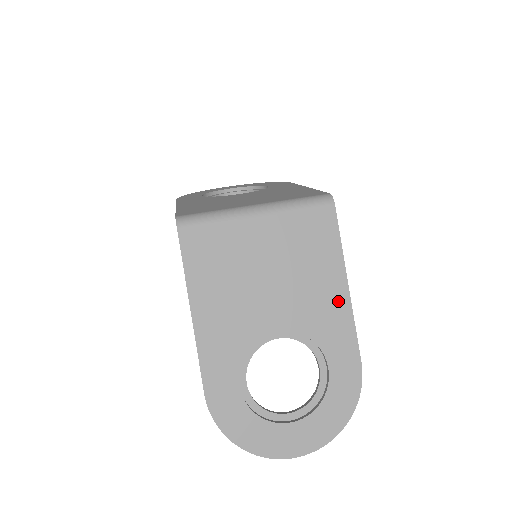
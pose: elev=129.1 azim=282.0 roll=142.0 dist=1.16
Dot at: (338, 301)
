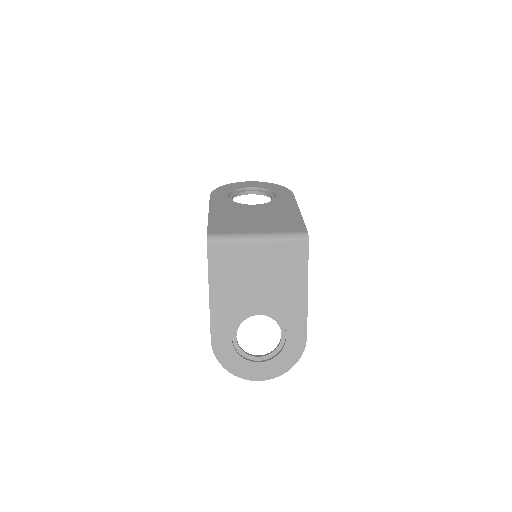
Dot at: (300, 299)
